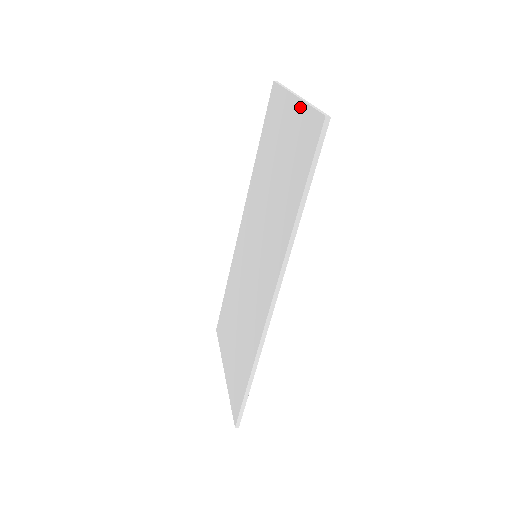
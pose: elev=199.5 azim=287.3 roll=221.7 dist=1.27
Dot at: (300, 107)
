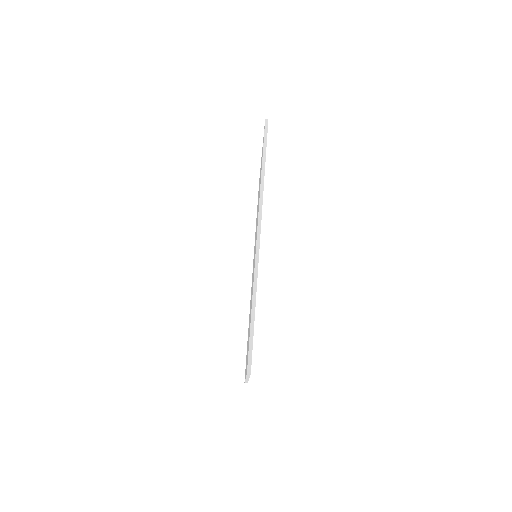
Dot at: (262, 148)
